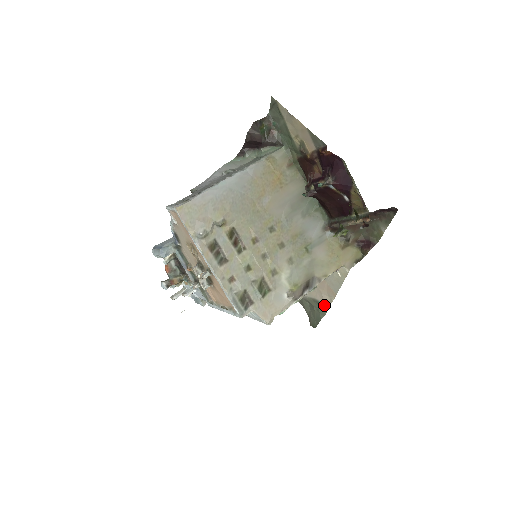
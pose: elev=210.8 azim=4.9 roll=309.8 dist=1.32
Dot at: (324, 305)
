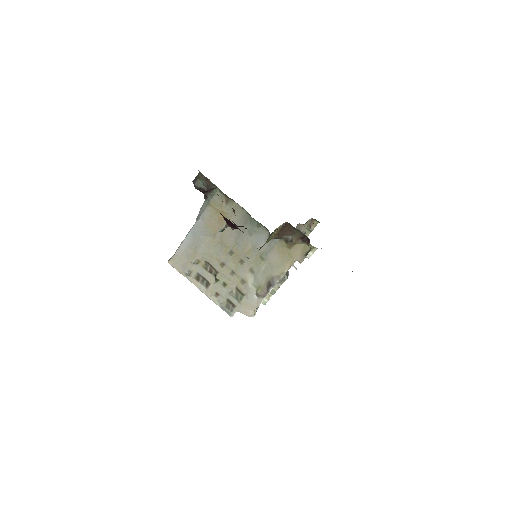
Dot at: occluded
